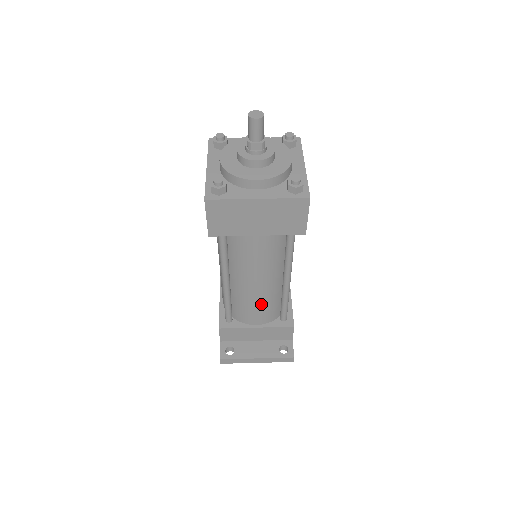
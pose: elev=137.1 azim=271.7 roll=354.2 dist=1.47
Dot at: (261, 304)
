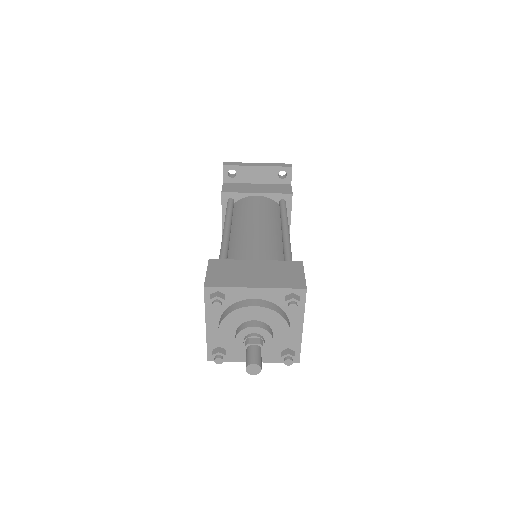
Dot at: occluded
